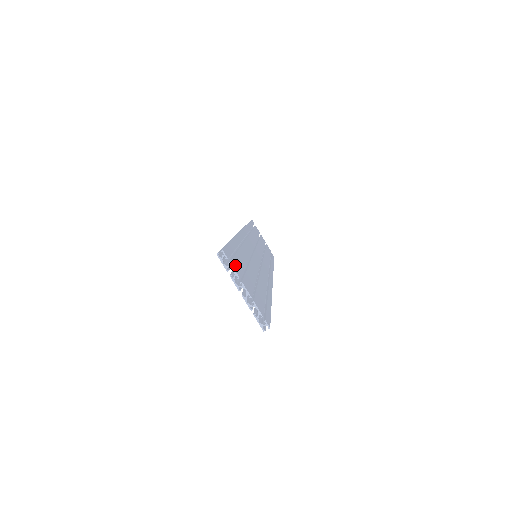
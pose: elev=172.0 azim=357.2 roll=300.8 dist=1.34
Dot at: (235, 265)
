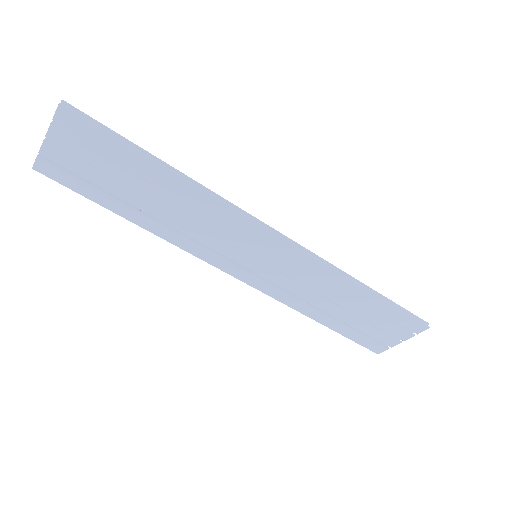
Dot at: (57, 161)
